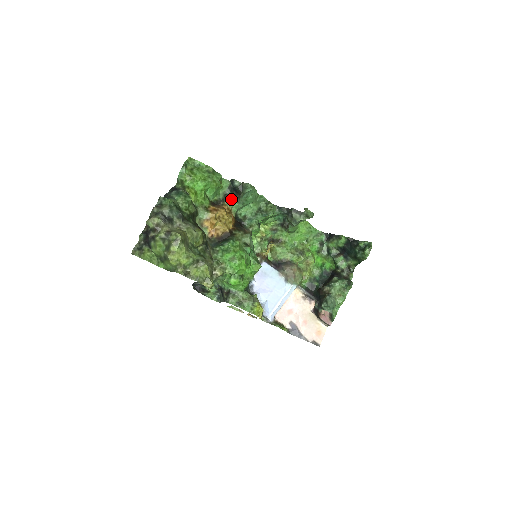
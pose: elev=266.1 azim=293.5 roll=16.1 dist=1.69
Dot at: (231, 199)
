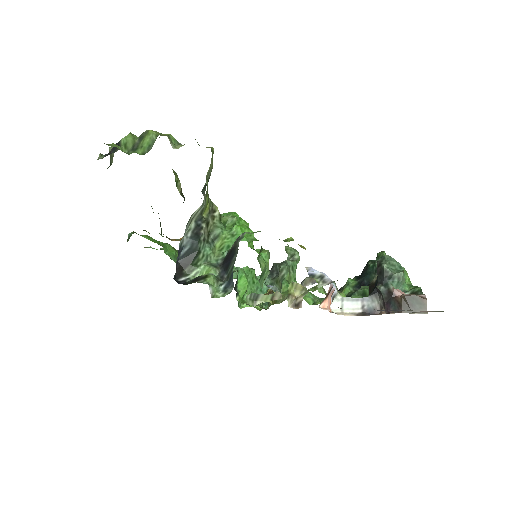
Dot at: occluded
